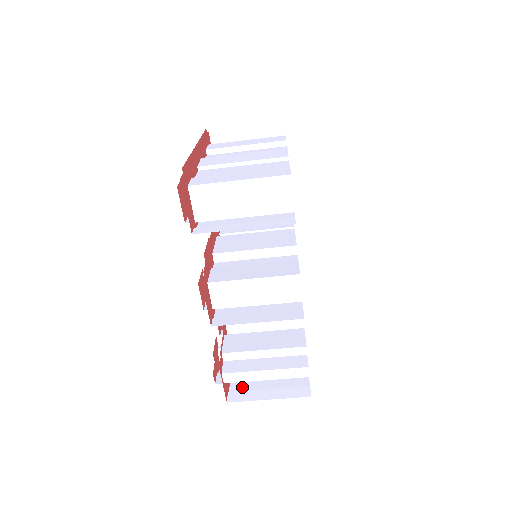
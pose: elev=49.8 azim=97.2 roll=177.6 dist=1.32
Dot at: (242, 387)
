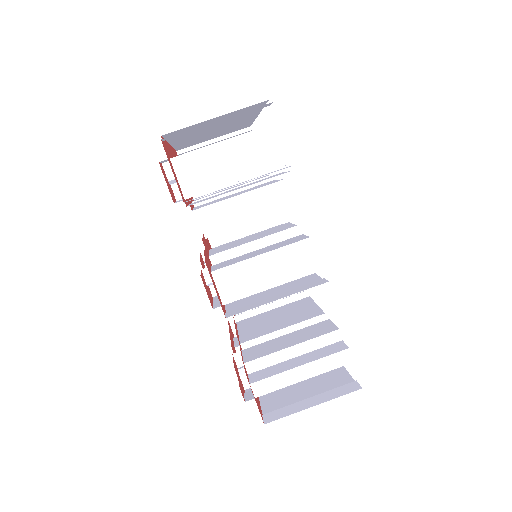
Dot at: (277, 408)
